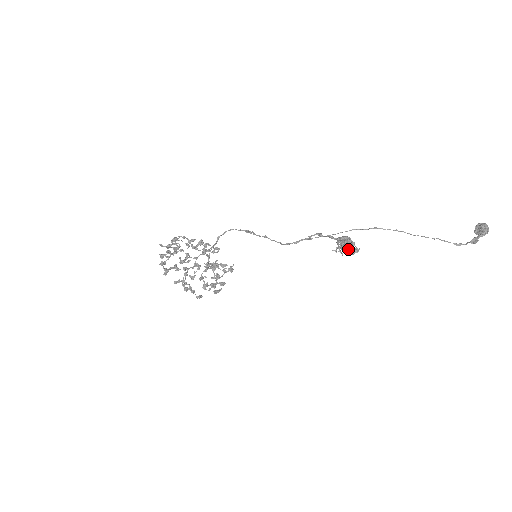
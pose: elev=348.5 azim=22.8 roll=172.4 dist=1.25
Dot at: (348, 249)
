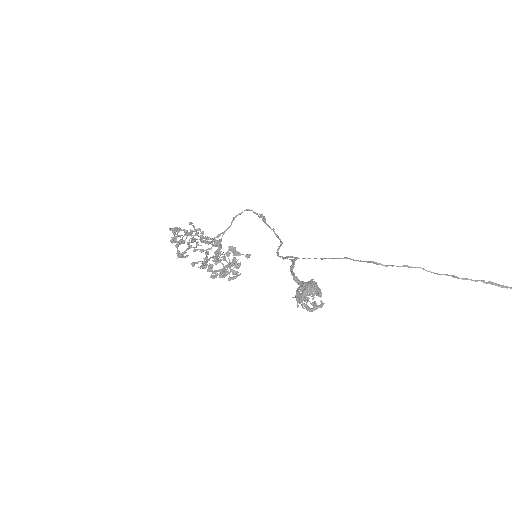
Dot at: (304, 304)
